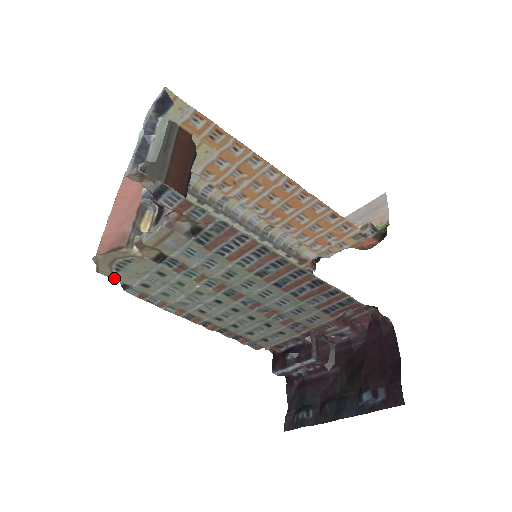
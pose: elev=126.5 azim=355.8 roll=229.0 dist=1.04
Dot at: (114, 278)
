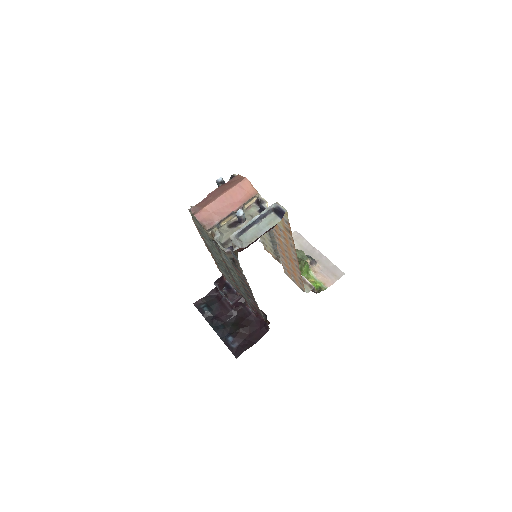
Dot at: occluded
